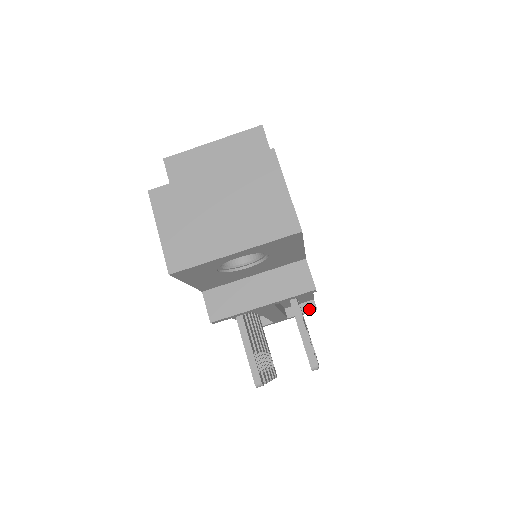
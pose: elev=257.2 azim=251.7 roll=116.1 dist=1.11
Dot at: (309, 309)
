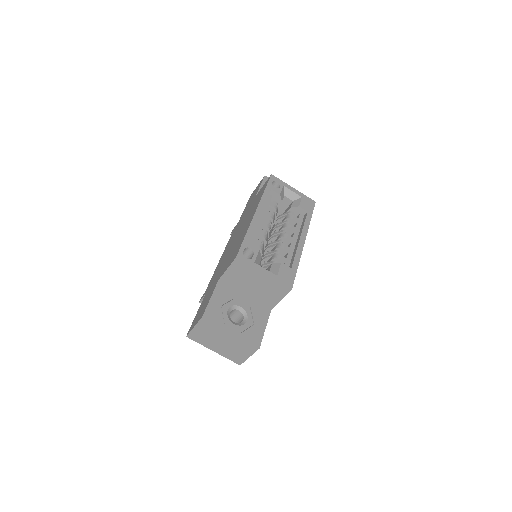
Dot at: occluded
